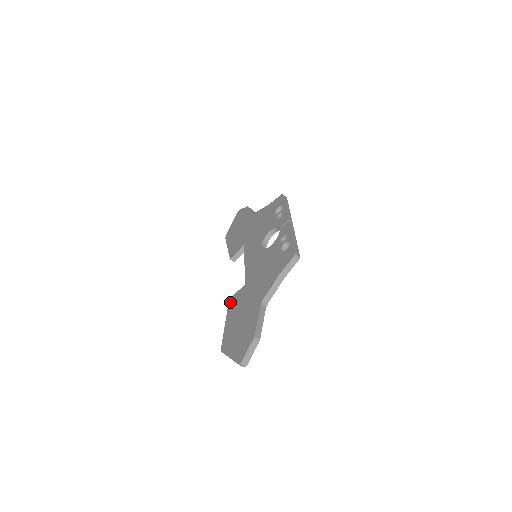
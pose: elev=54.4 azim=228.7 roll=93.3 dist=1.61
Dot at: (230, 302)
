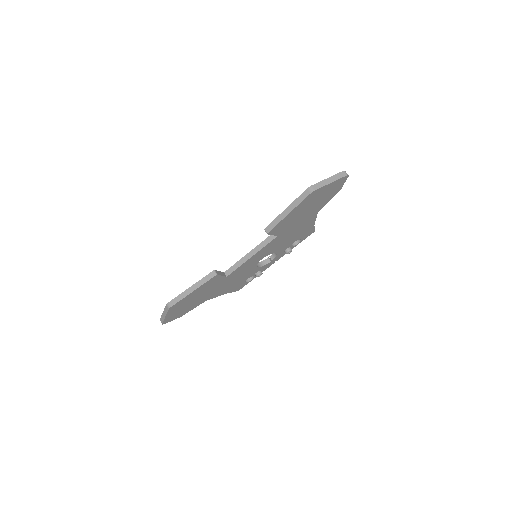
Dot at: (270, 224)
